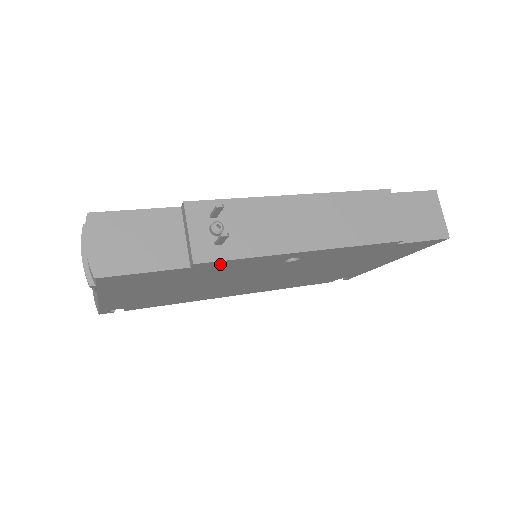
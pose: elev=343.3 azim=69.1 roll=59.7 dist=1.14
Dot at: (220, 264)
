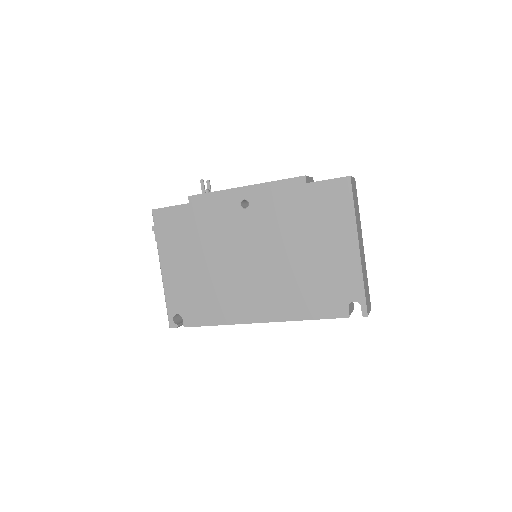
Dot at: (203, 201)
